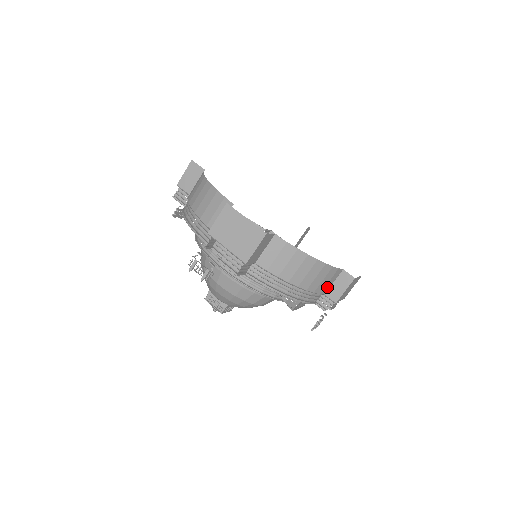
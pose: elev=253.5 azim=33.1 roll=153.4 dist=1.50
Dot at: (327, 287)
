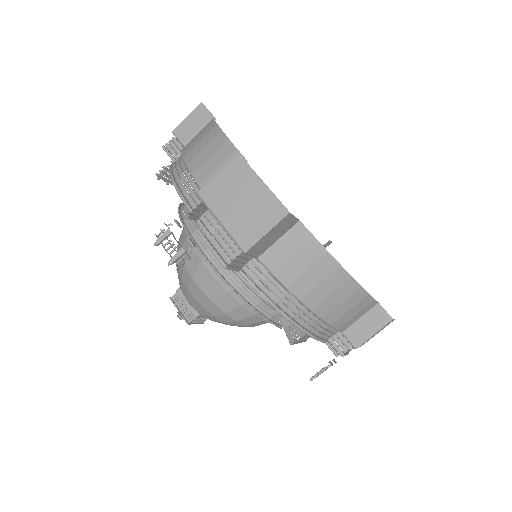
Dot at: (349, 322)
